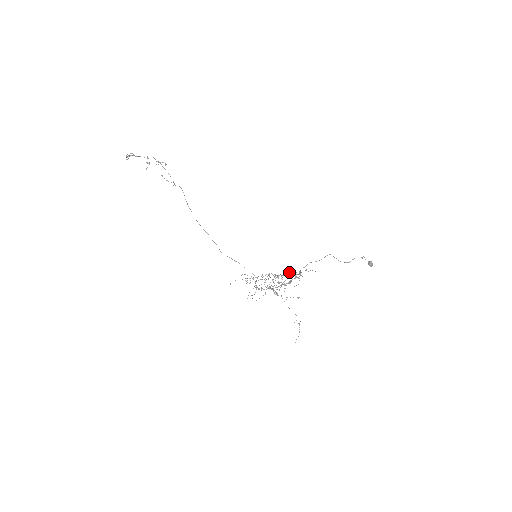
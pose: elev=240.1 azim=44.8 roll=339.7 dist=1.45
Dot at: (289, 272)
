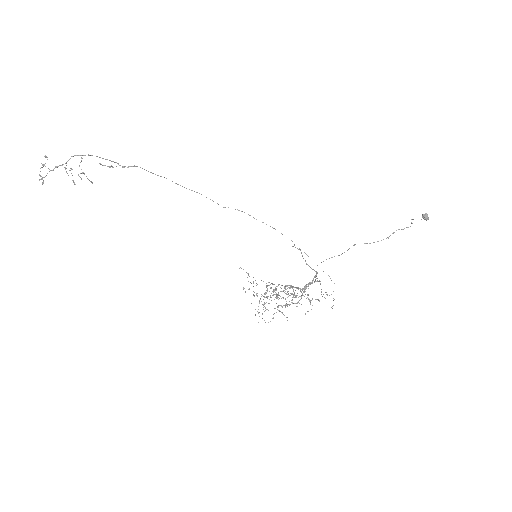
Dot at: (305, 261)
